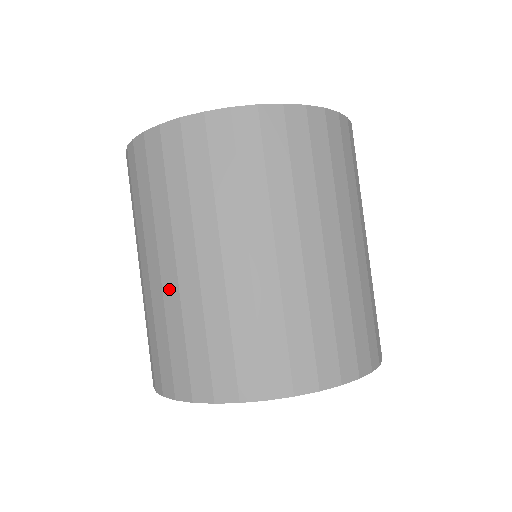
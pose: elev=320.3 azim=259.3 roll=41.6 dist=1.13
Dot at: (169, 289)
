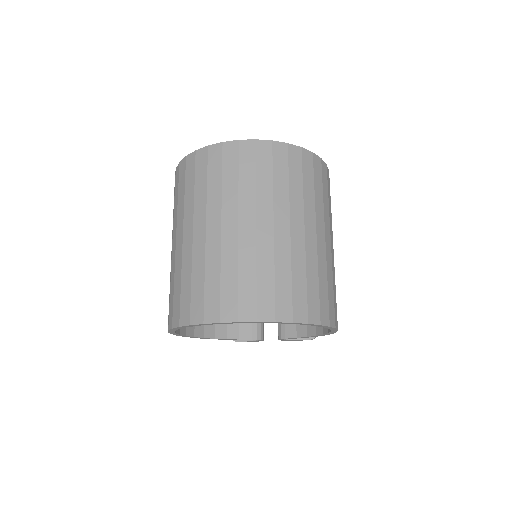
Dot at: (186, 251)
